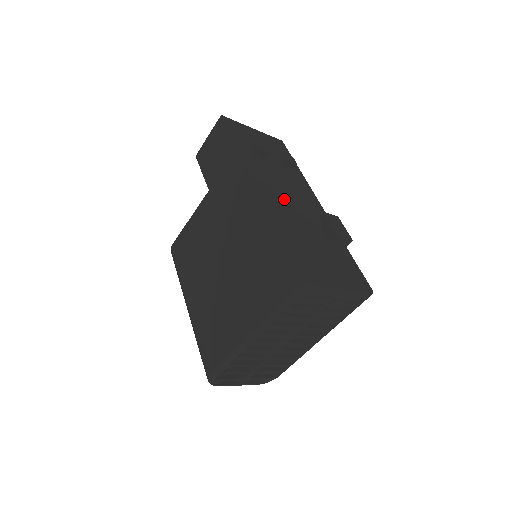
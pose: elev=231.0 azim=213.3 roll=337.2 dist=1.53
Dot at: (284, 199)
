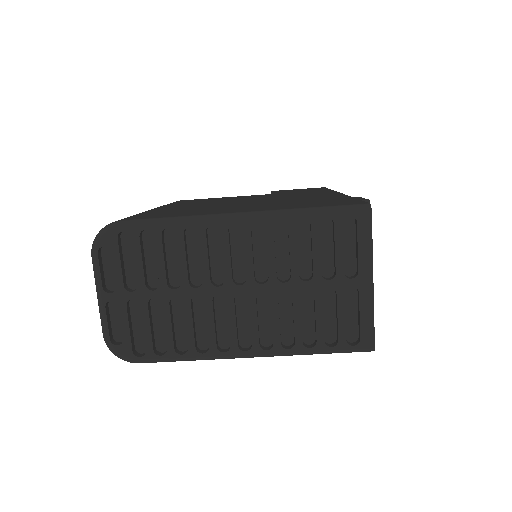
Dot at: occluded
